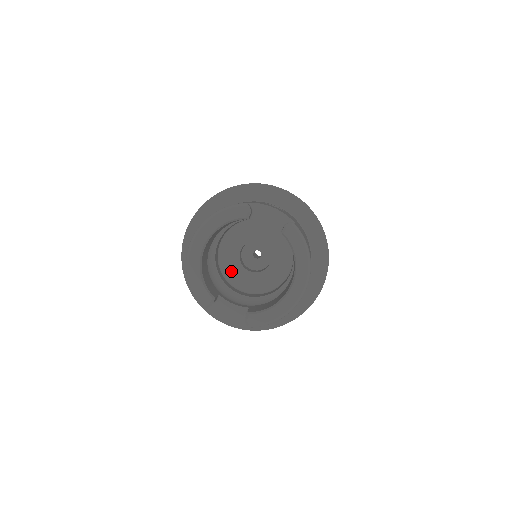
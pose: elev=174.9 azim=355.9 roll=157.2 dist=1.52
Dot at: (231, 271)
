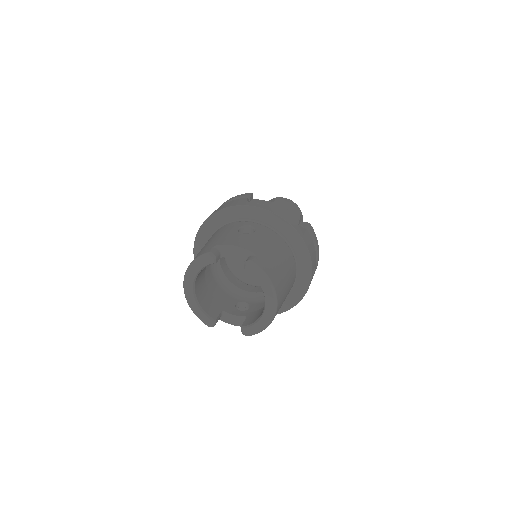
Dot at: (241, 271)
